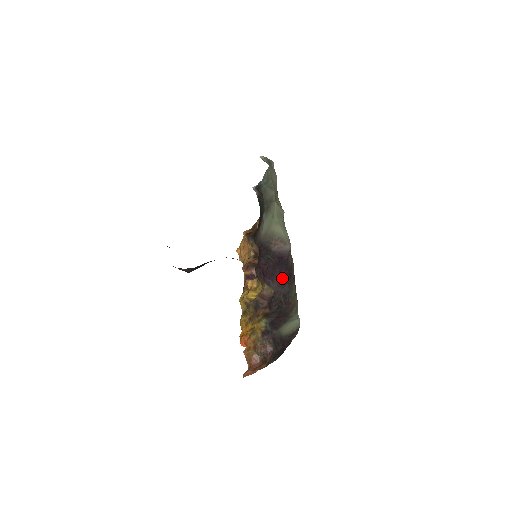
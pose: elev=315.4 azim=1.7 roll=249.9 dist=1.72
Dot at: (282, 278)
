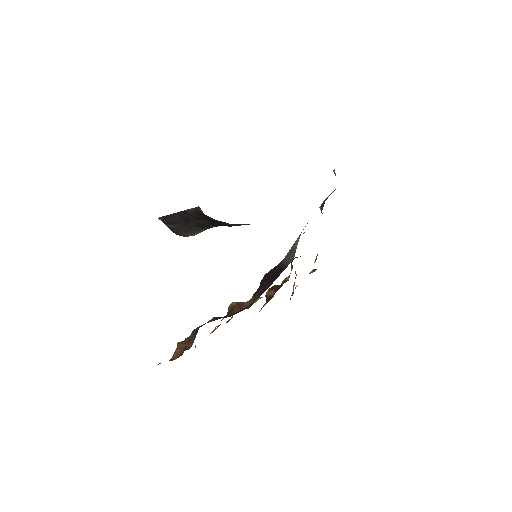
Dot at: (265, 289)
